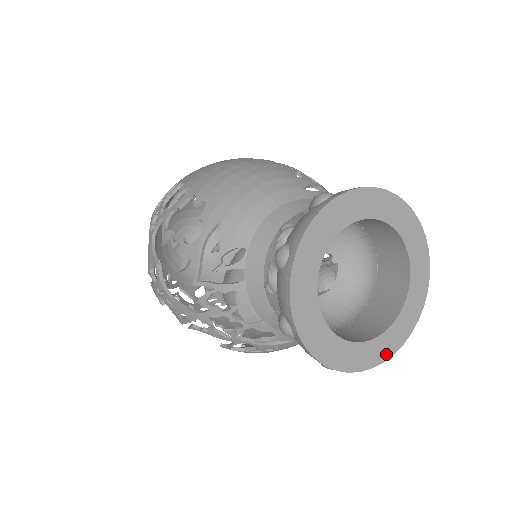
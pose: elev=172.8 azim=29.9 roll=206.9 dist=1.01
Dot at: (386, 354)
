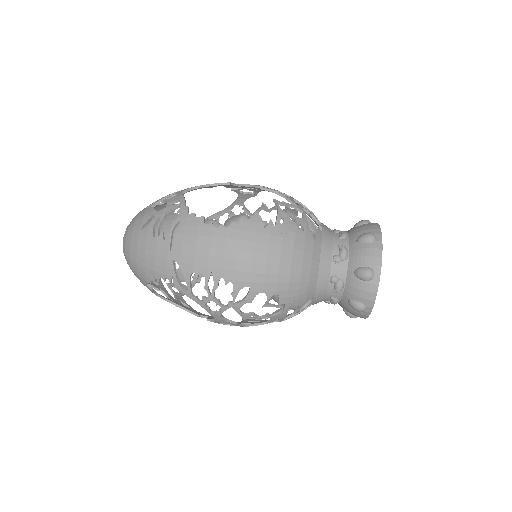
Dot at: occluded
